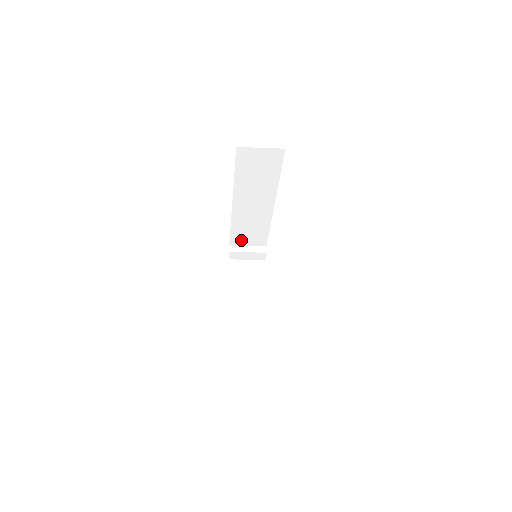
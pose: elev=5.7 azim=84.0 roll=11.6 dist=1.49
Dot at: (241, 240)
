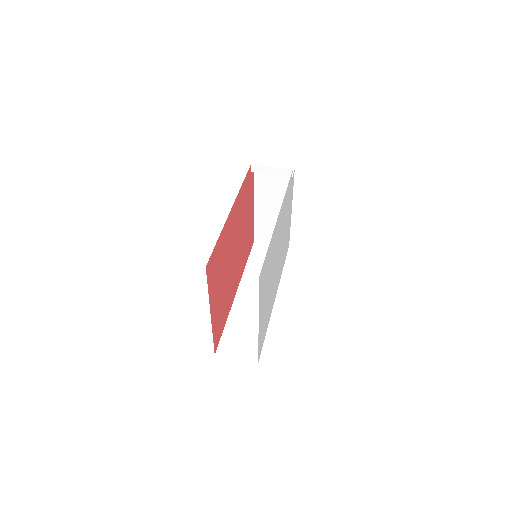
Dot at: occluded
